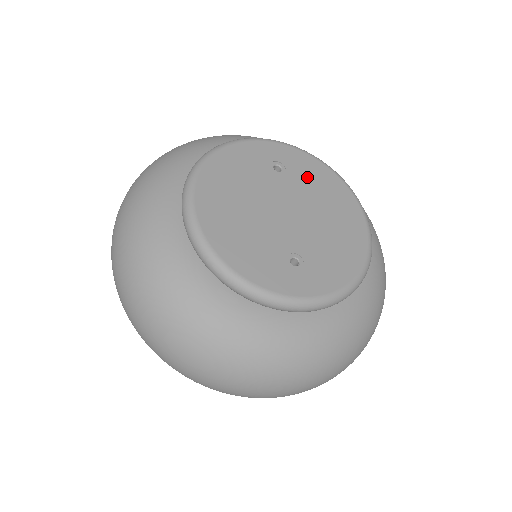
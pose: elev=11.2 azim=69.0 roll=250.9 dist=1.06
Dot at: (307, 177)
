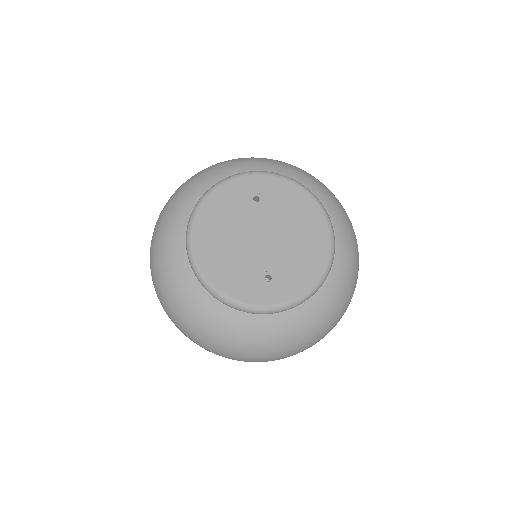
Dot at: (281, 201)
